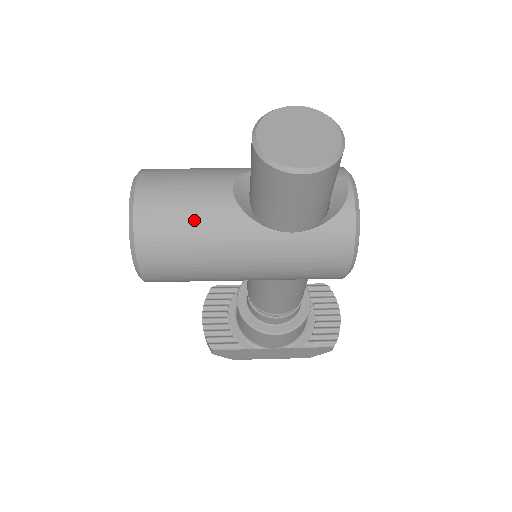
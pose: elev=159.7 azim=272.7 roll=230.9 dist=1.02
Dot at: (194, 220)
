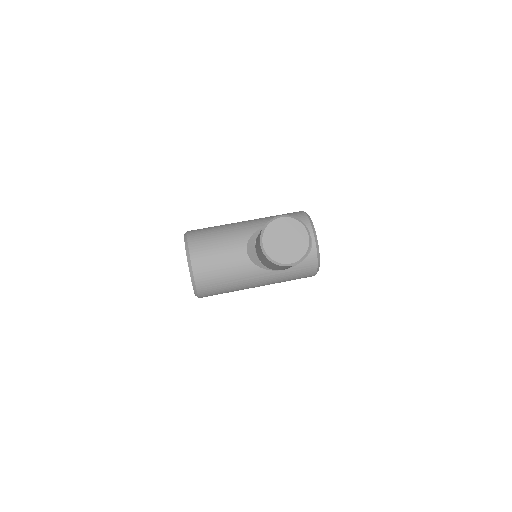
Dot at: (228, 274)
